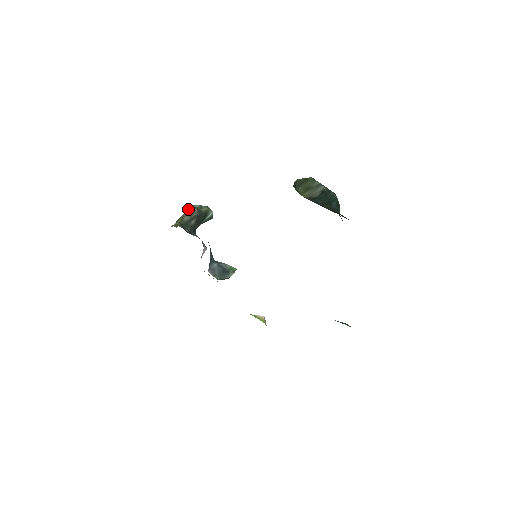
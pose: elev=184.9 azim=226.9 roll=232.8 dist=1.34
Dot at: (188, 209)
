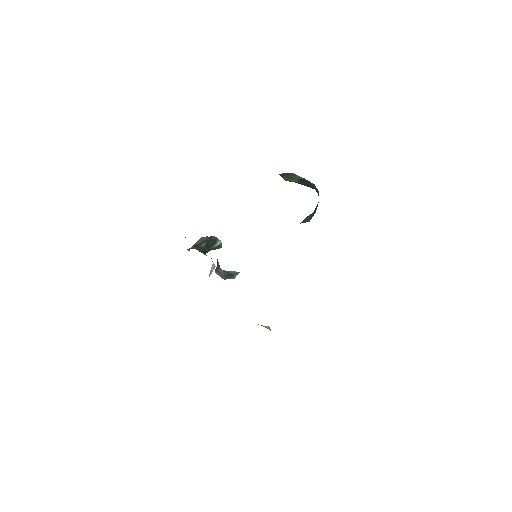
Dot at: (200, 238)
